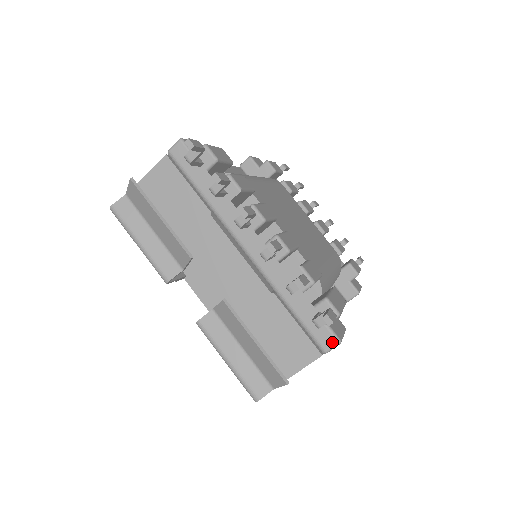
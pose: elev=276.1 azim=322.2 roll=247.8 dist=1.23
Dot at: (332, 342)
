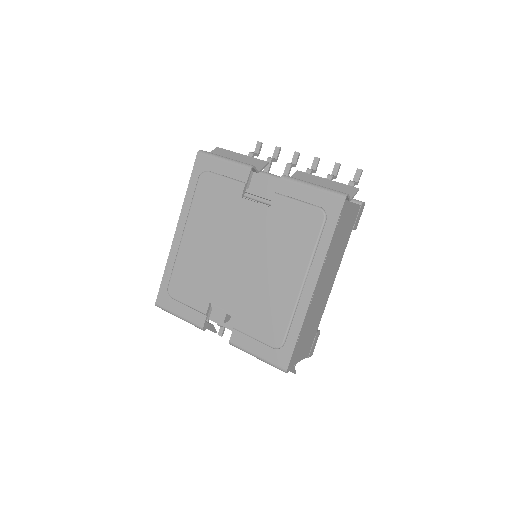
Dot at: occluded
